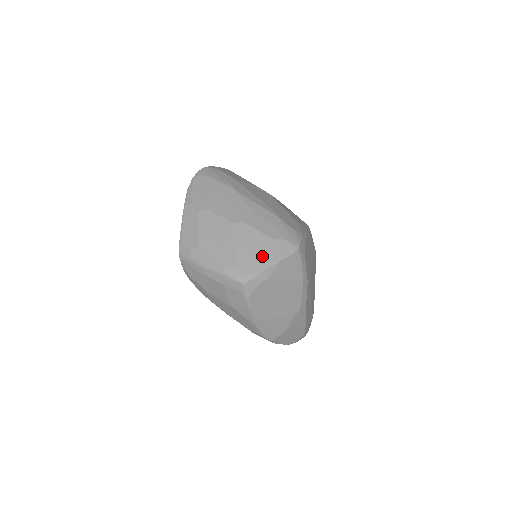
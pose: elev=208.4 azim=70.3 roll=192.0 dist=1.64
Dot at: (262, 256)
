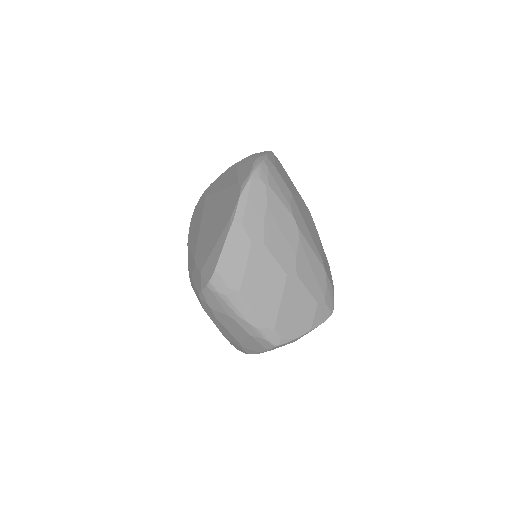
Dot at: (302, 321)
